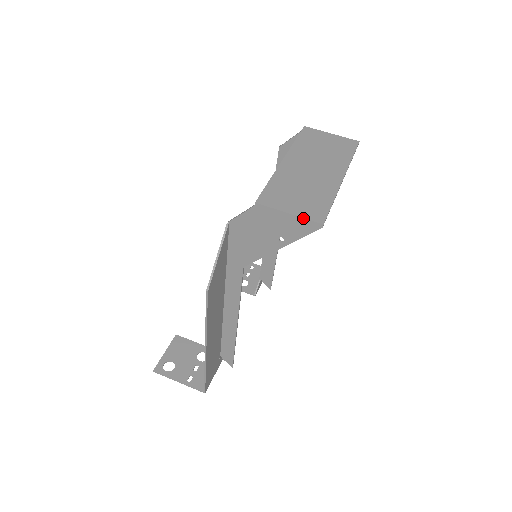
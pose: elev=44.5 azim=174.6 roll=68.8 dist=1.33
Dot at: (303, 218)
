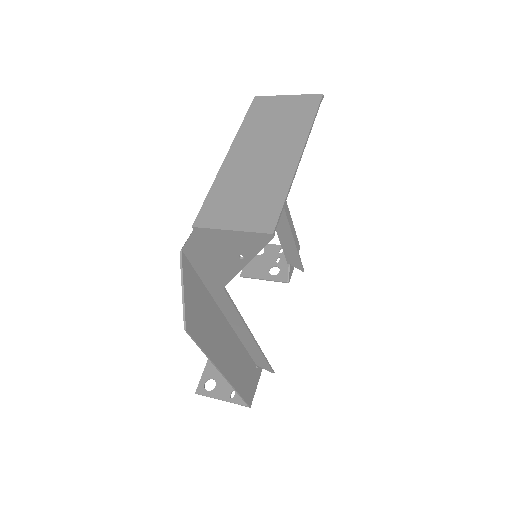
Dot at: (248, 232)
